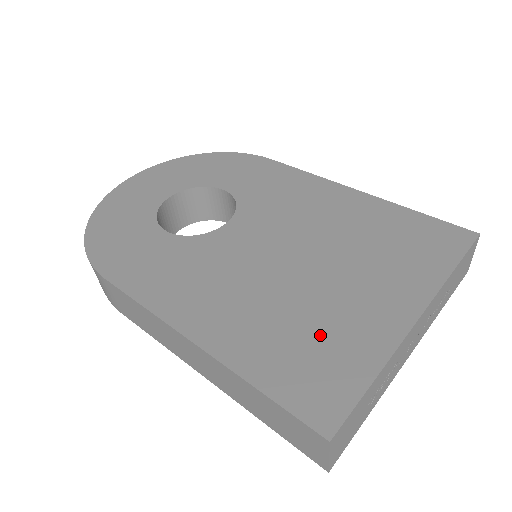
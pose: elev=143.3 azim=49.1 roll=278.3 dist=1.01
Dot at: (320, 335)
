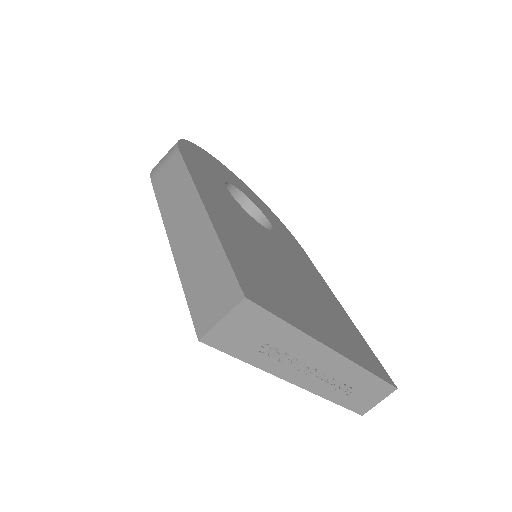
Dot at: (276, 287)
